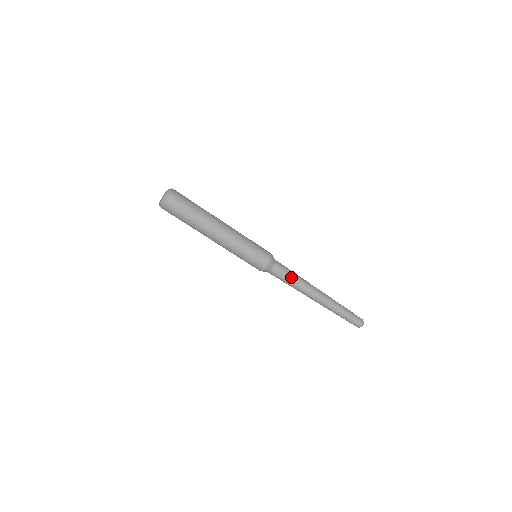
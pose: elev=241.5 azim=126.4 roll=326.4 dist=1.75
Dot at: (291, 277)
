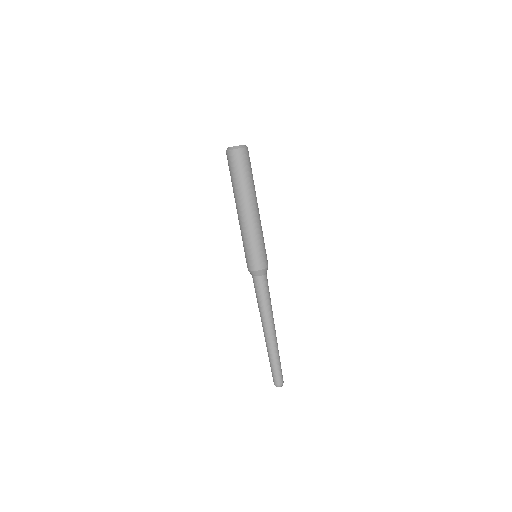
Dot at: (265, 297)
